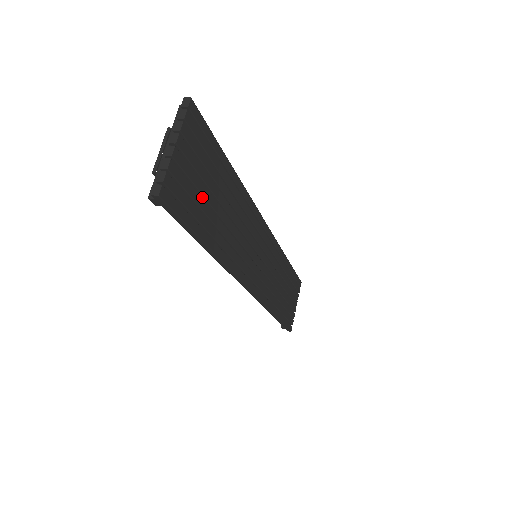
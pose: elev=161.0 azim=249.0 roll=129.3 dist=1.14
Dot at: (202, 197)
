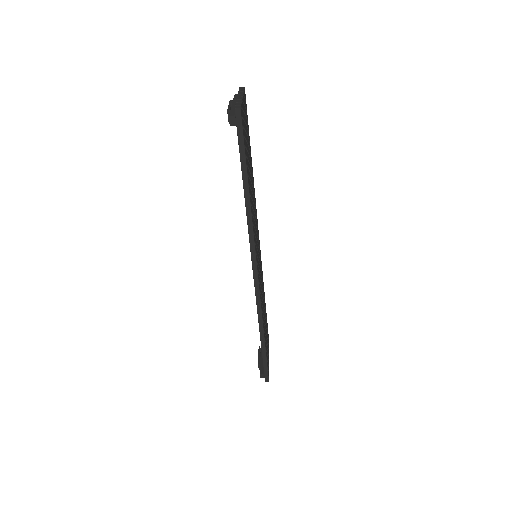
Dot at: occluded
